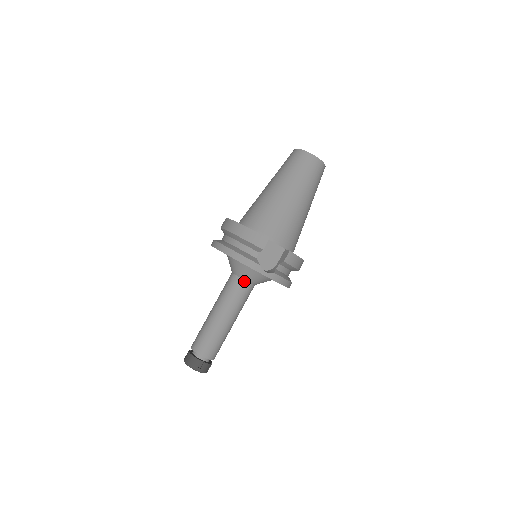
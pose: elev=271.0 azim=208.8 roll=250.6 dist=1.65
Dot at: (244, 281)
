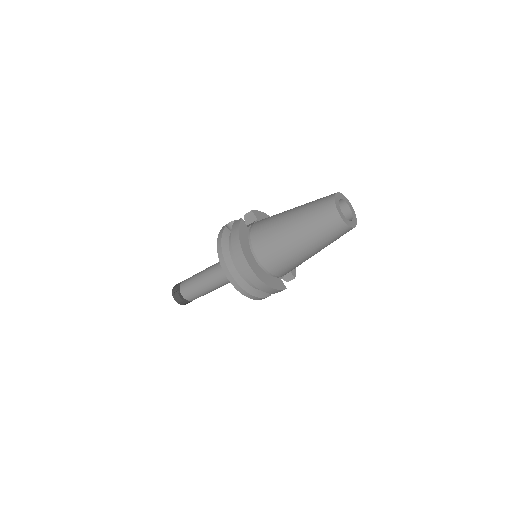
Dot at: occluded
